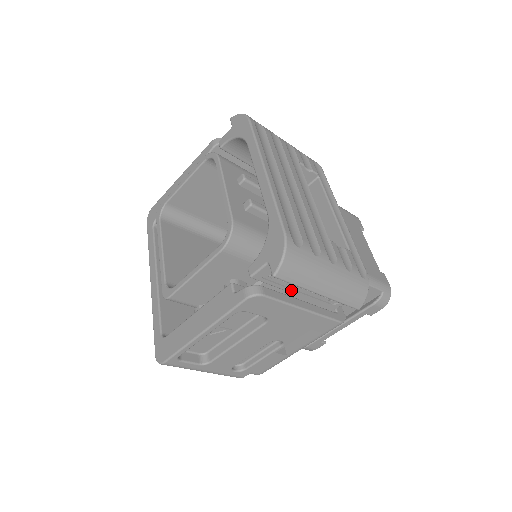
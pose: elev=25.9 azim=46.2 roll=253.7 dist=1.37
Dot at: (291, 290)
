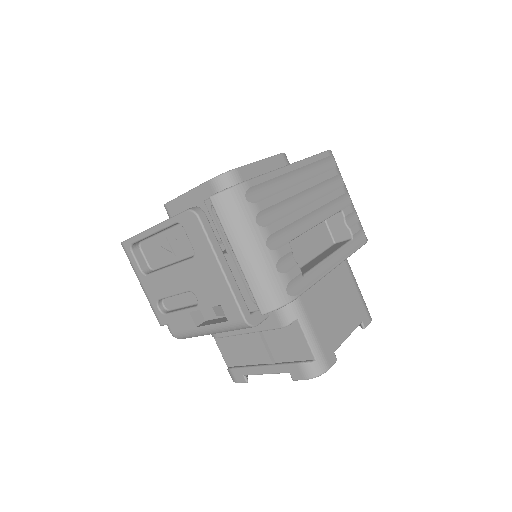
Dot at: (226, 246)
